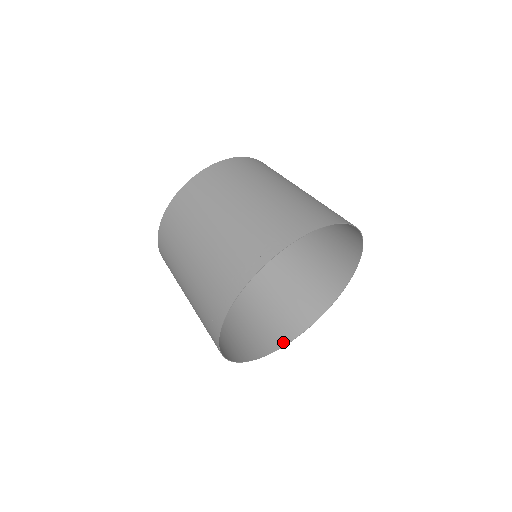
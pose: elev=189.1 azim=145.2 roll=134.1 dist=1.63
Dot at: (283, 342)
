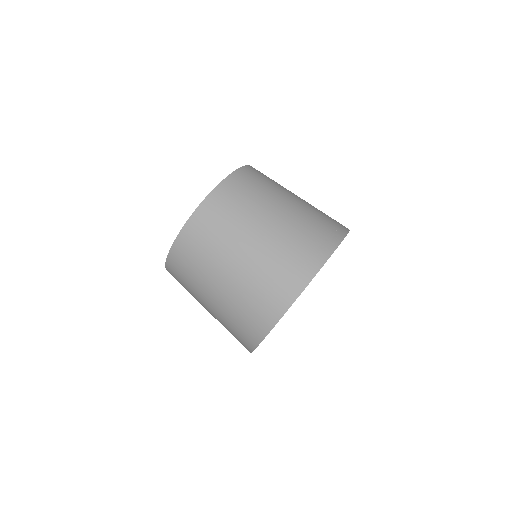
Dot at: occluded
